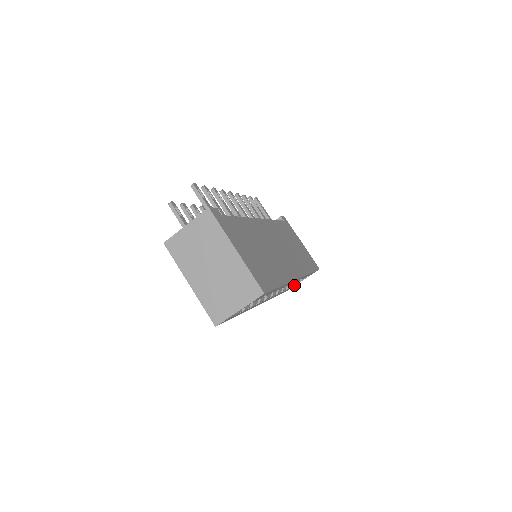
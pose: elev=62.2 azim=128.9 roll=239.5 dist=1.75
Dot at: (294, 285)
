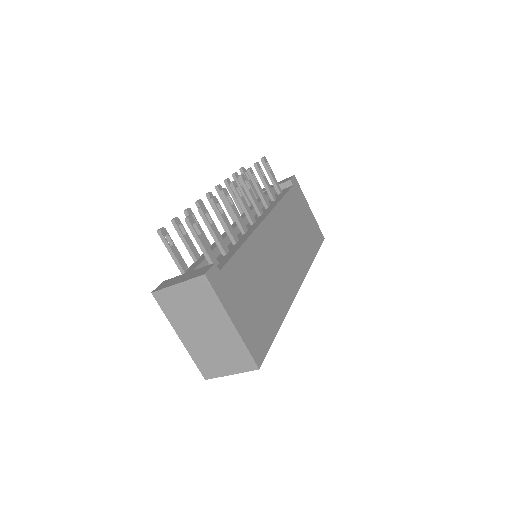
Dot at: occluded
